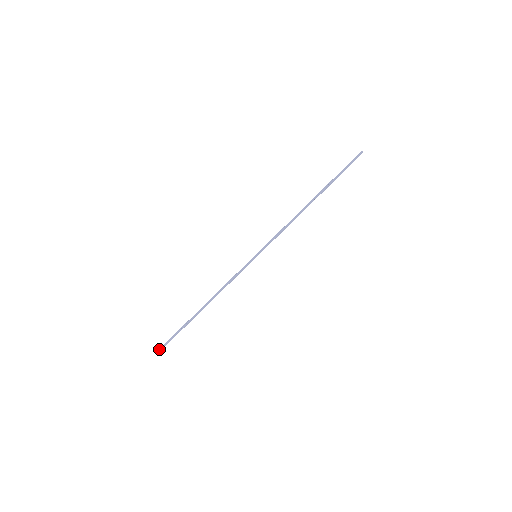
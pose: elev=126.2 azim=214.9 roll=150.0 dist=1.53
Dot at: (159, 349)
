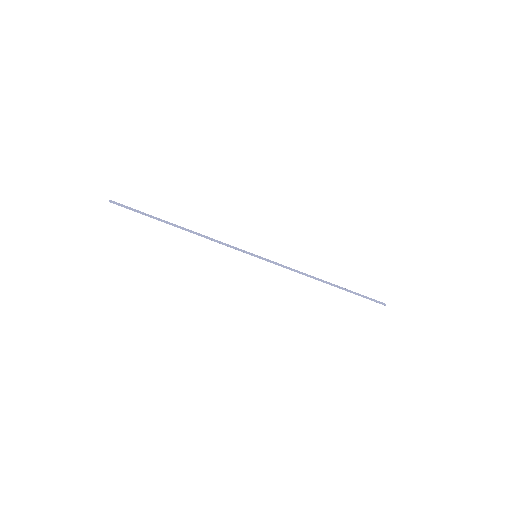
Dot at: occluded
